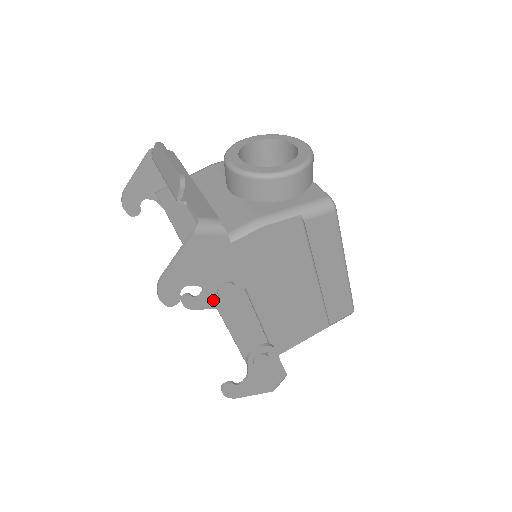
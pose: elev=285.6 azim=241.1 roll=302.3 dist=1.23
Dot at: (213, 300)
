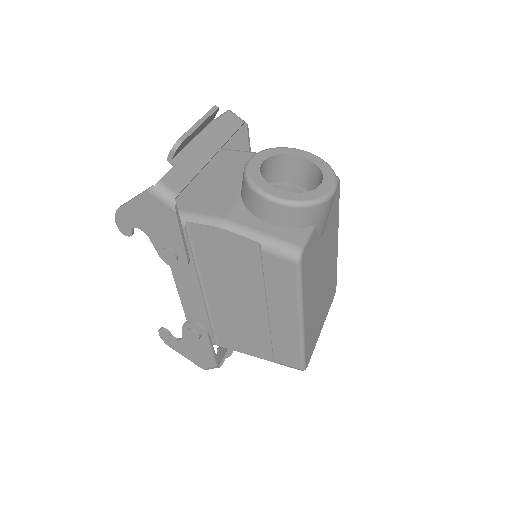
Dot at: occluded
